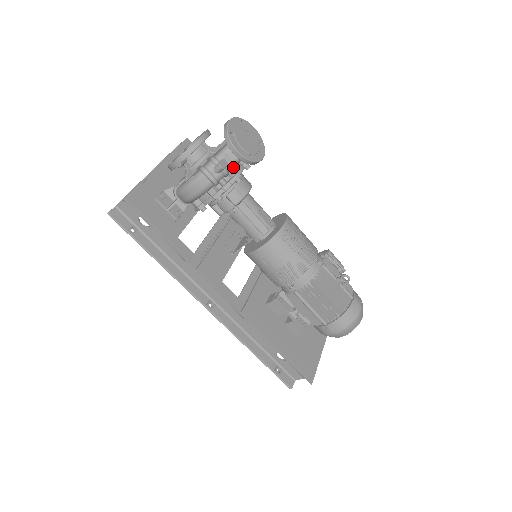
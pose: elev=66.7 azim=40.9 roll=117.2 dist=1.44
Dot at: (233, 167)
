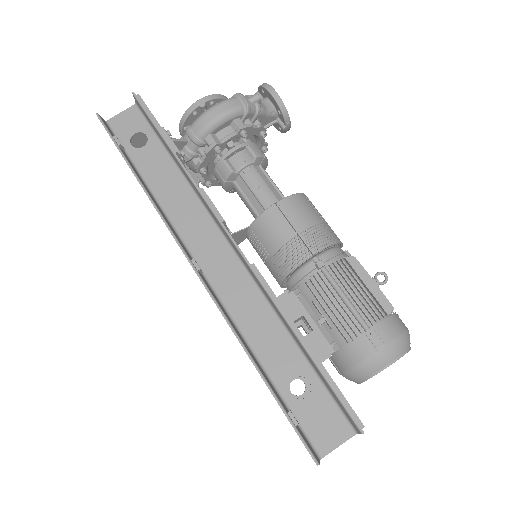
Dot at: (263, 115)
